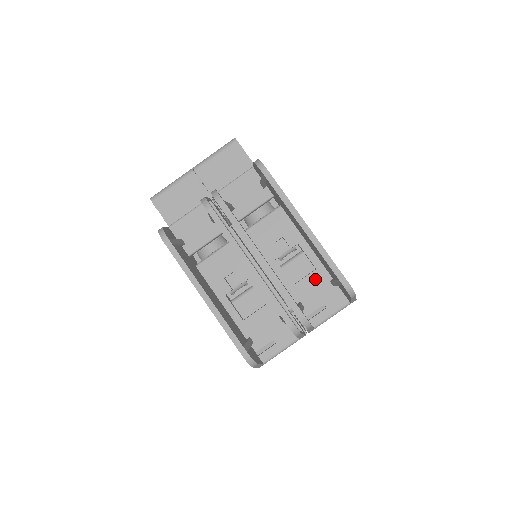
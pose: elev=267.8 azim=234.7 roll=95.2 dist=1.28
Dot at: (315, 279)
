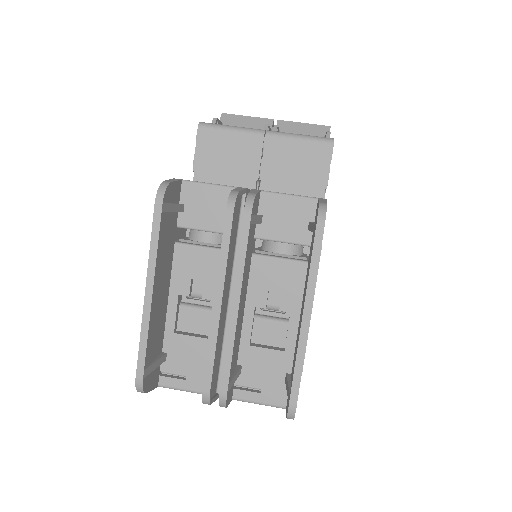
Dot at: (275, 359)
